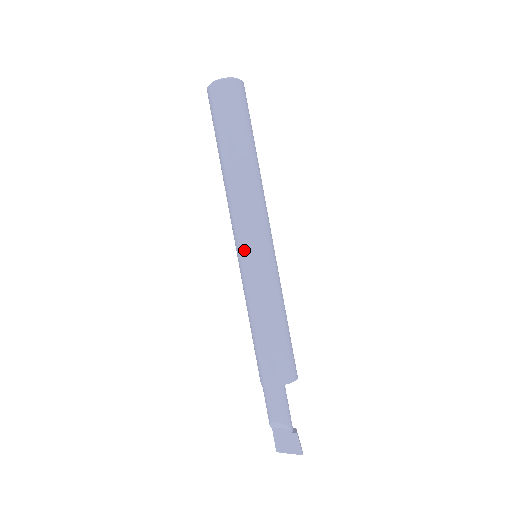
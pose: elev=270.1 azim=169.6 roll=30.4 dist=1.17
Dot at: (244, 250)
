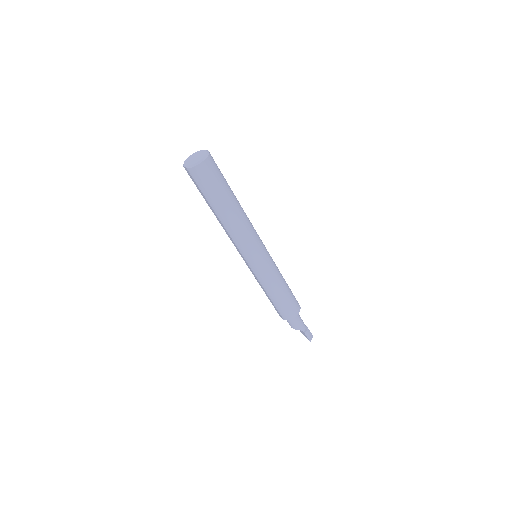
Dot at: (244, 259)
